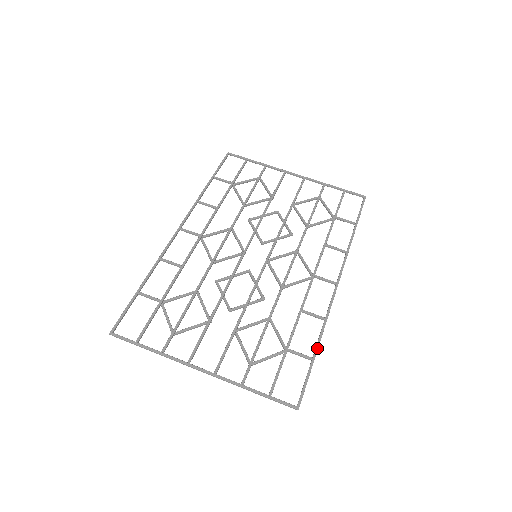
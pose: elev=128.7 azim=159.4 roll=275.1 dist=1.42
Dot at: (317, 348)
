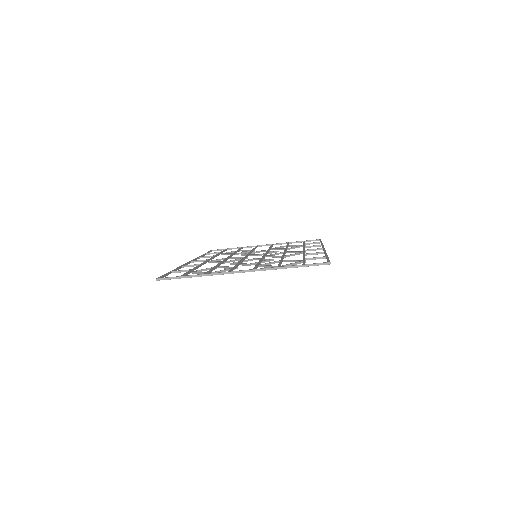
Dot at: (326, 255)
